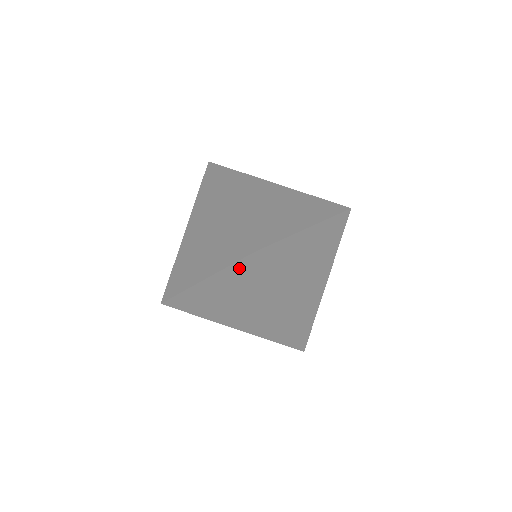
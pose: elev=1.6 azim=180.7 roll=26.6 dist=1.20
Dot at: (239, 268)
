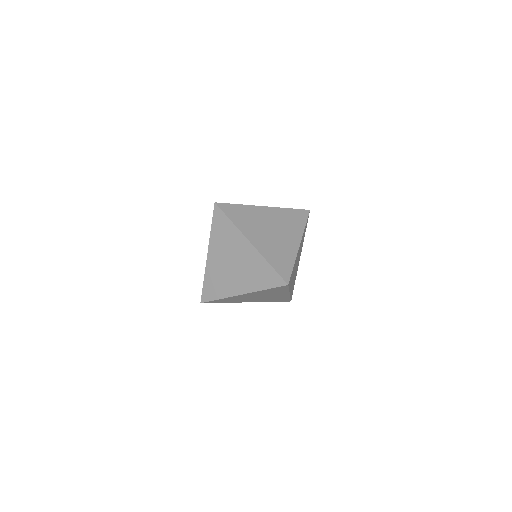
Dot at: (273, 289)
